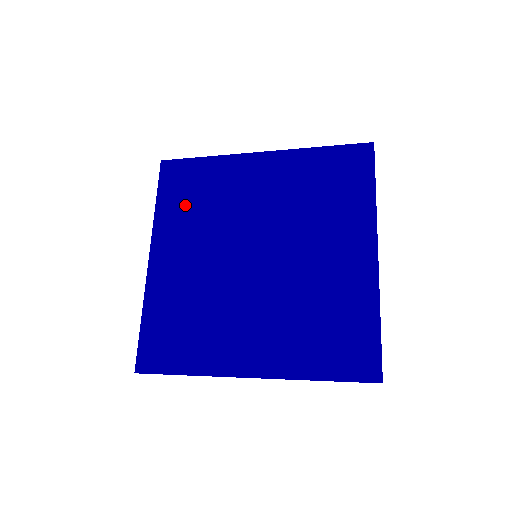
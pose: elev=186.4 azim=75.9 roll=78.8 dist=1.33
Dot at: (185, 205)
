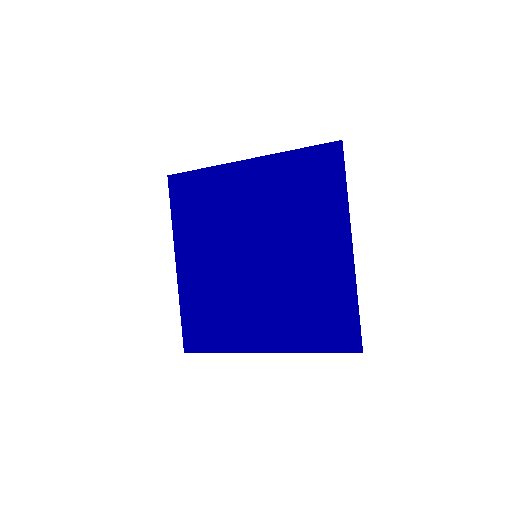
Dot at: (194, 215)
